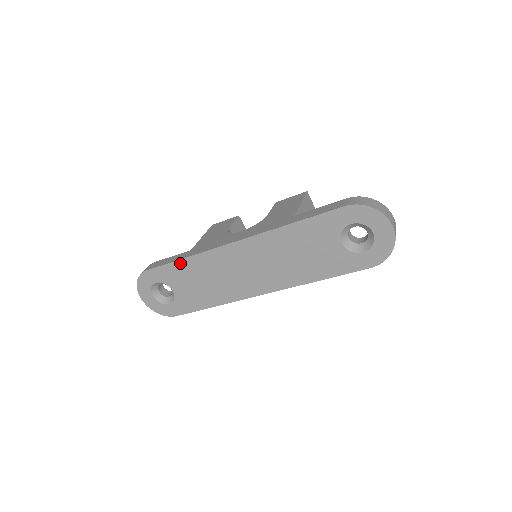
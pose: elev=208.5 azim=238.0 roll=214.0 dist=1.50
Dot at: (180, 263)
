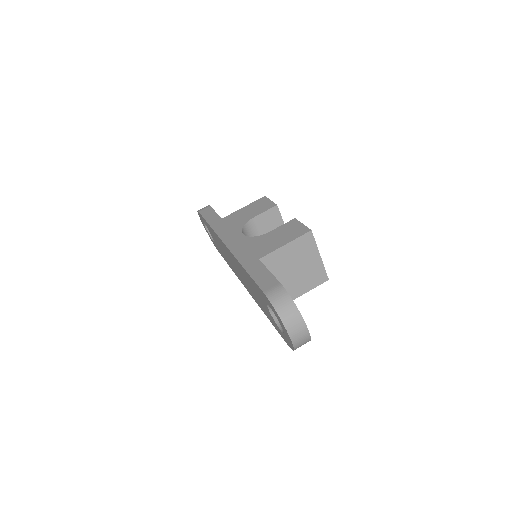
Dot at: (209, 226)
